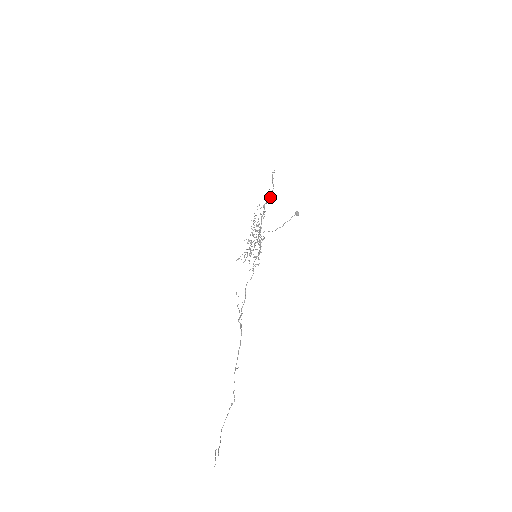
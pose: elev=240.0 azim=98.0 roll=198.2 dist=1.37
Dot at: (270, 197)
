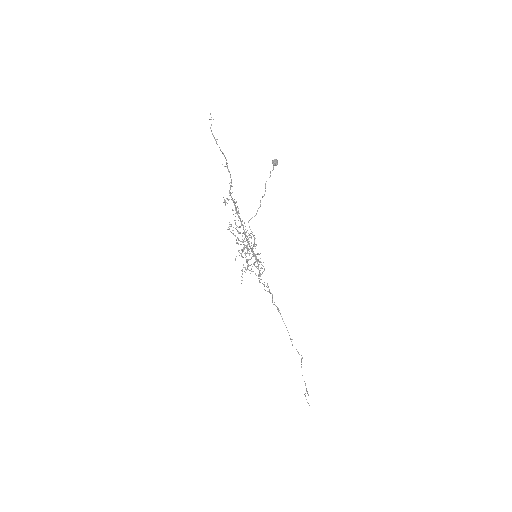
Dot at: (230, 176)
